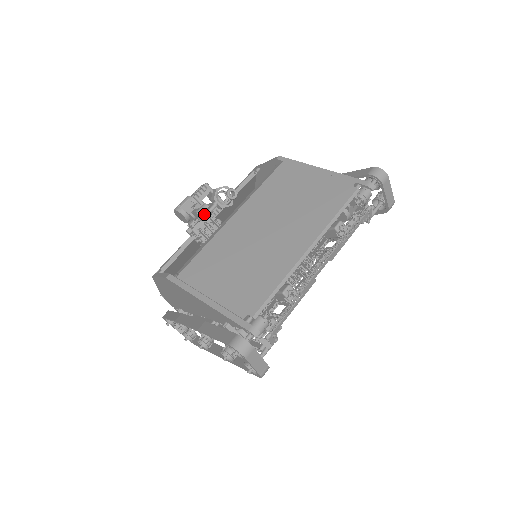
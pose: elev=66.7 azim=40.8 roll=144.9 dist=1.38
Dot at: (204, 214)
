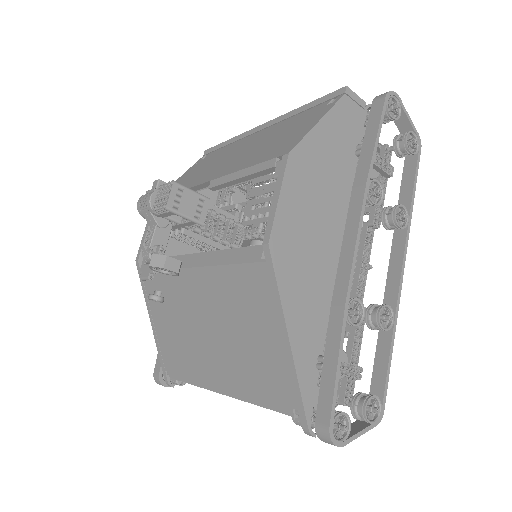
Dot at: (142, 273)
